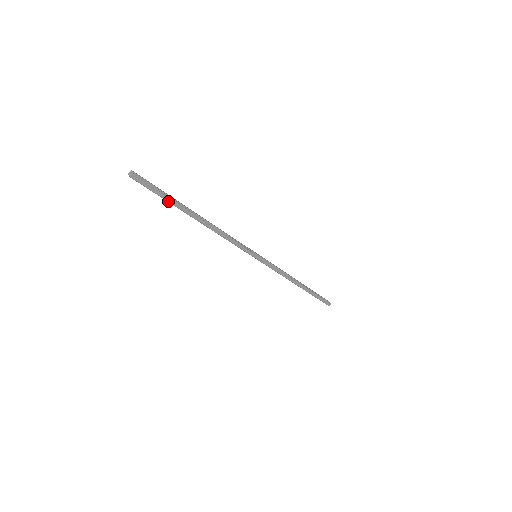
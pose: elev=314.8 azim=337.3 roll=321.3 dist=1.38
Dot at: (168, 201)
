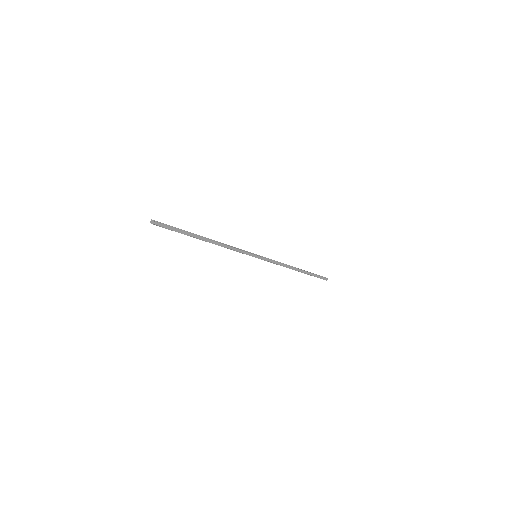
Dot at: (181, 233)
